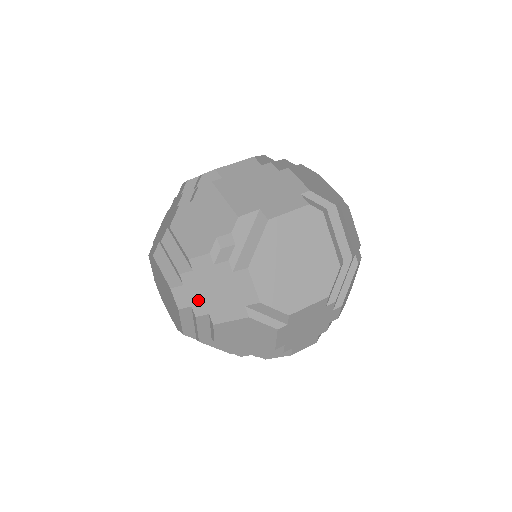
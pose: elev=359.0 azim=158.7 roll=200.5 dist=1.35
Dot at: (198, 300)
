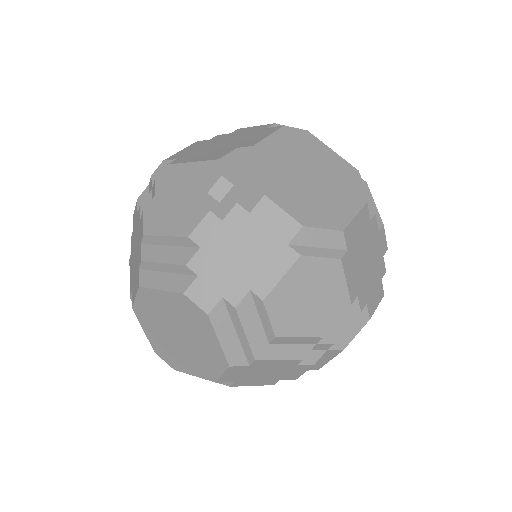
Dot at: (226, 282)
